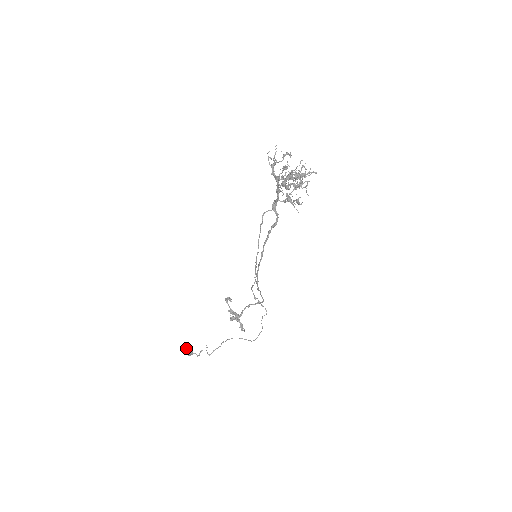
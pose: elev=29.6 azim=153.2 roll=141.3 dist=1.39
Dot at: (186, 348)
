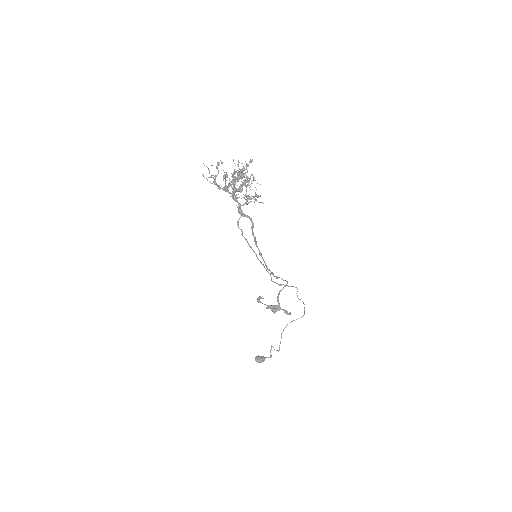
Dot at: (257, 359)
